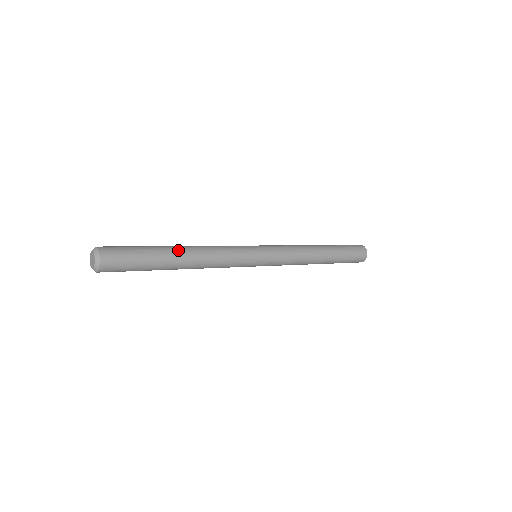
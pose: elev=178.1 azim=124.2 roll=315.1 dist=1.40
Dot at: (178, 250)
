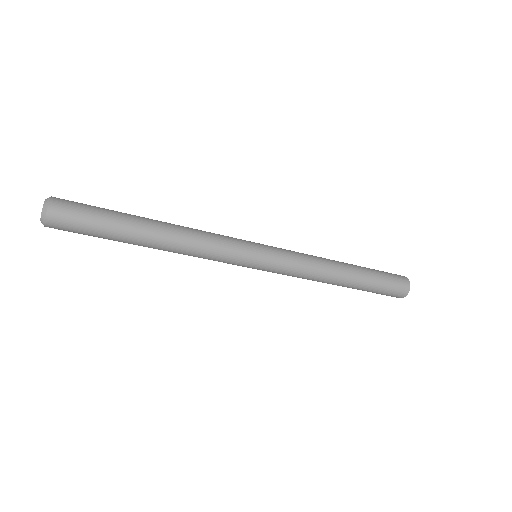
Dot at: (151, 221)
